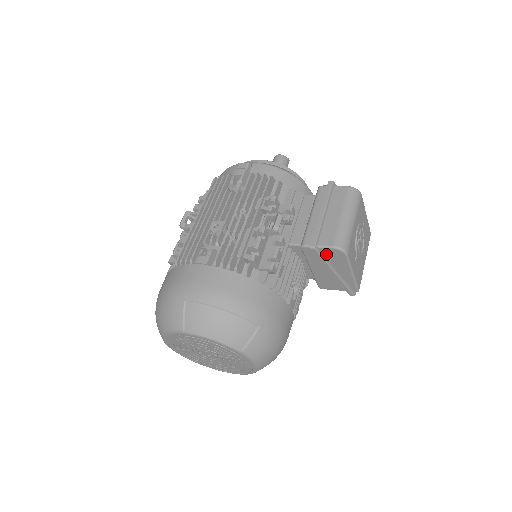
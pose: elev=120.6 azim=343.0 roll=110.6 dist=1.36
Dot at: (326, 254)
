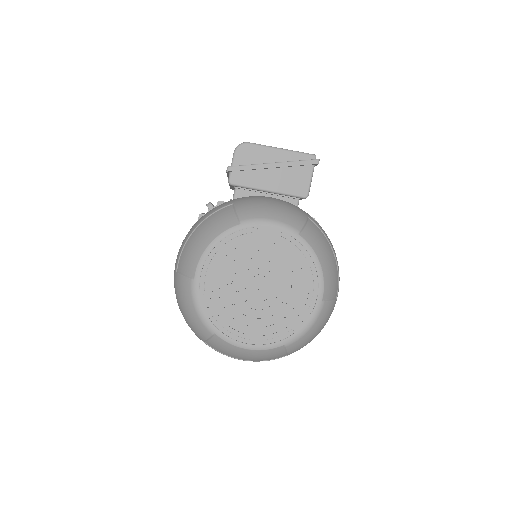
Dot at: (243, 162)
